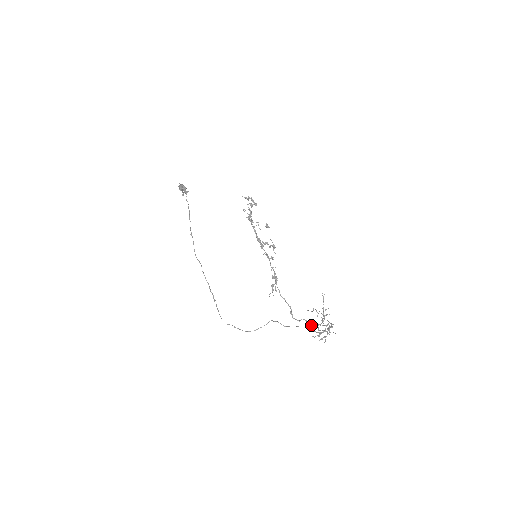
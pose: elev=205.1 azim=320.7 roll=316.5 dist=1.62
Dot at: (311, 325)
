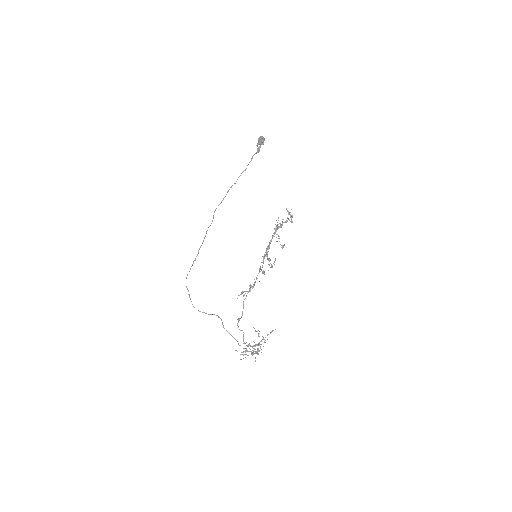
Dot at: occluded
